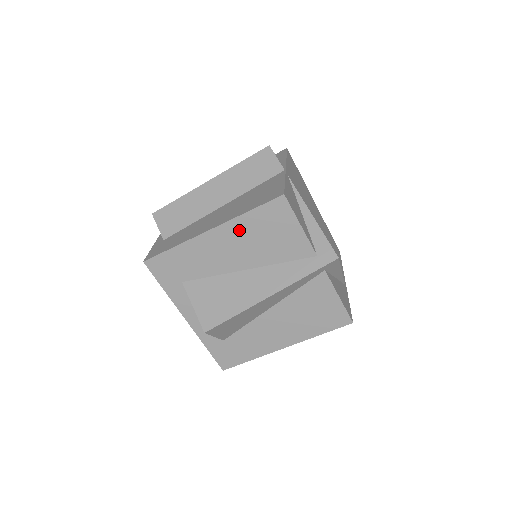
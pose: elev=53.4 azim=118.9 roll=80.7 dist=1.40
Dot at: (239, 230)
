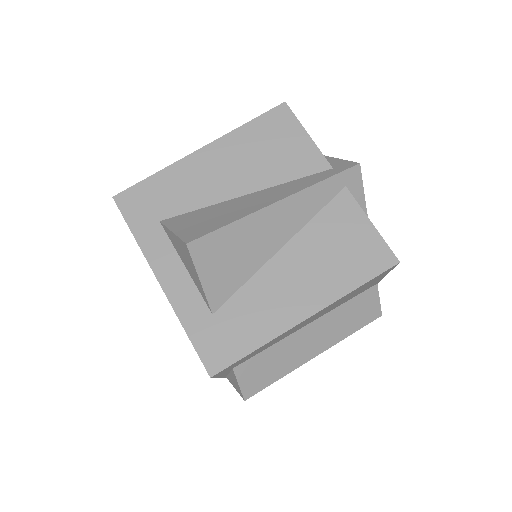
Dot at: (235, 145)
